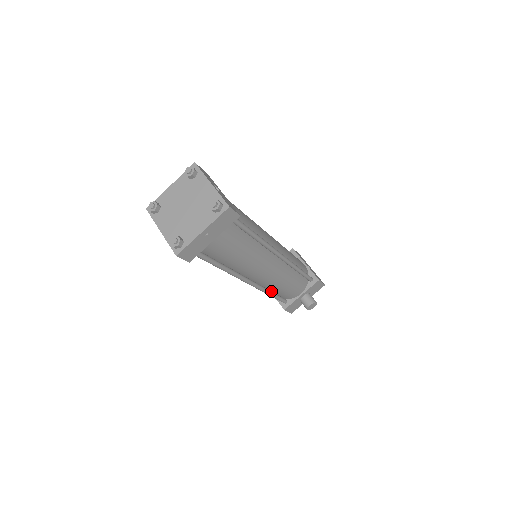
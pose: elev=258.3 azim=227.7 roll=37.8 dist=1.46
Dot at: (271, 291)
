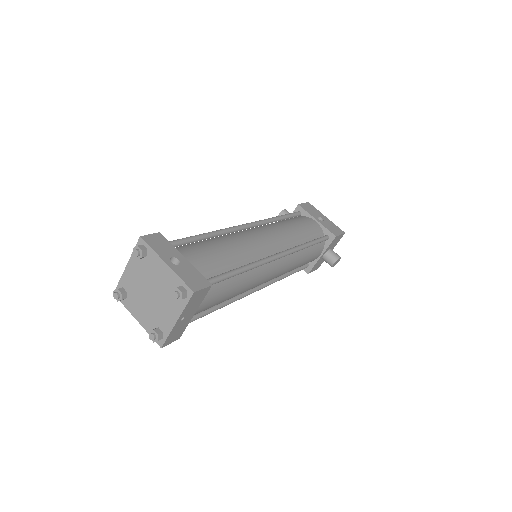
Dot at: (286, 273)
